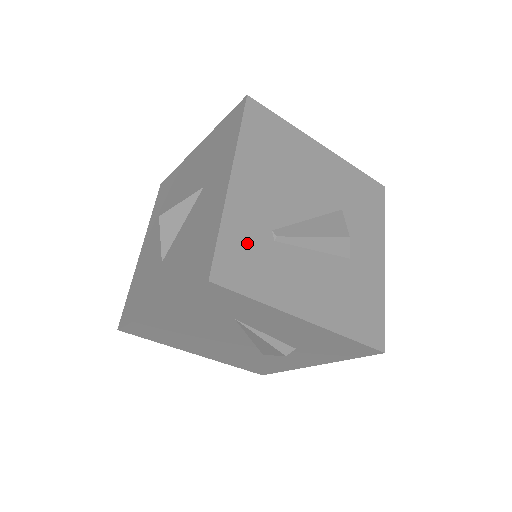
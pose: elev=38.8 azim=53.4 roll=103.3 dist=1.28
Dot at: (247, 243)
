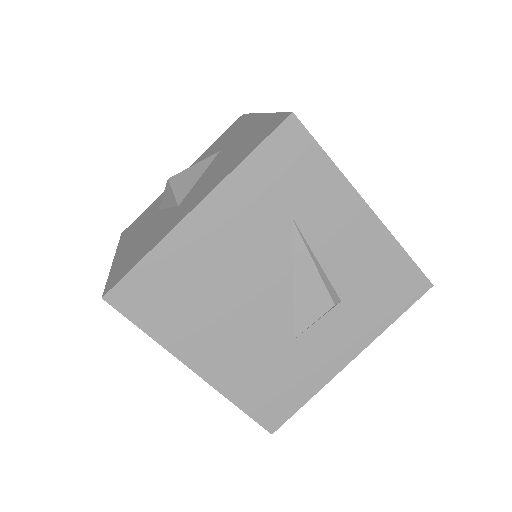
Dot at: occluded
